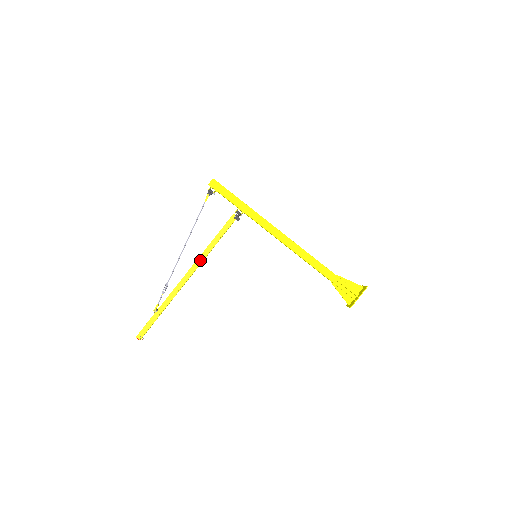
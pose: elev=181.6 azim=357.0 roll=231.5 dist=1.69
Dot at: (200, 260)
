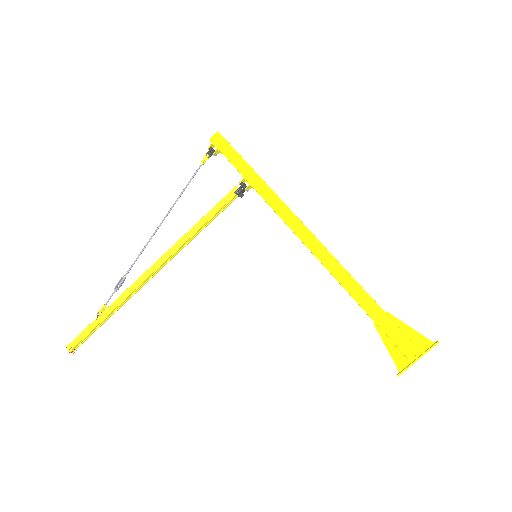
Dot at: (174, 249)
